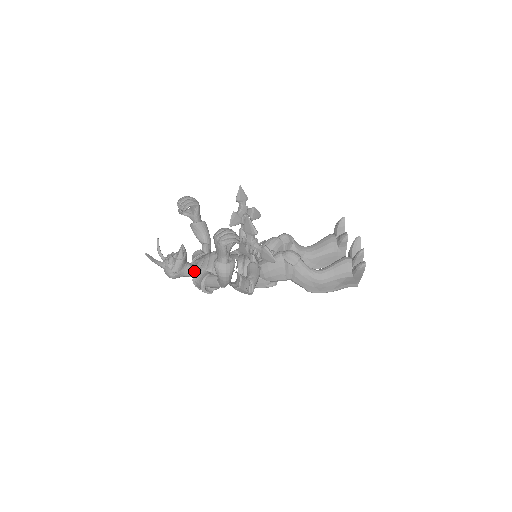
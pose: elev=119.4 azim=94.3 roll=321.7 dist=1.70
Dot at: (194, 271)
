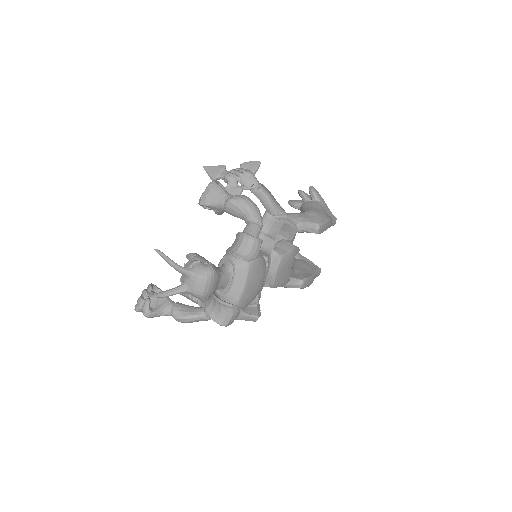
Dot at: (223, 258)
